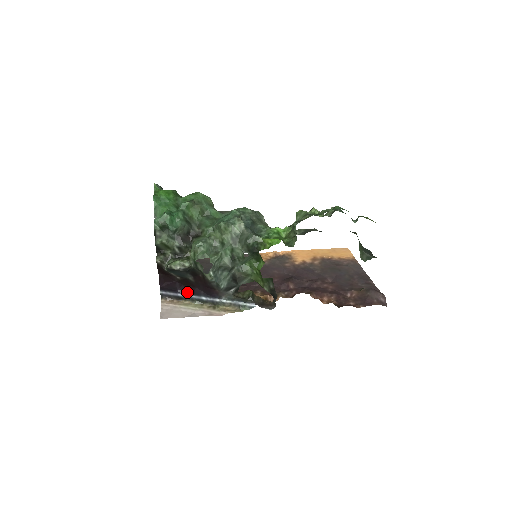
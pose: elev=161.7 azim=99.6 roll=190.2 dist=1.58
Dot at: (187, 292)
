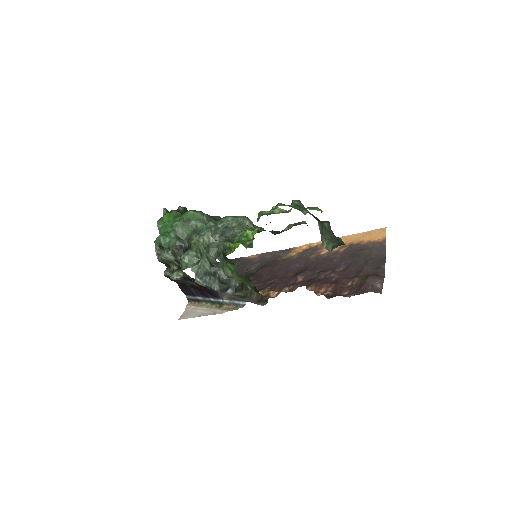
Dot at: (201, 295)
